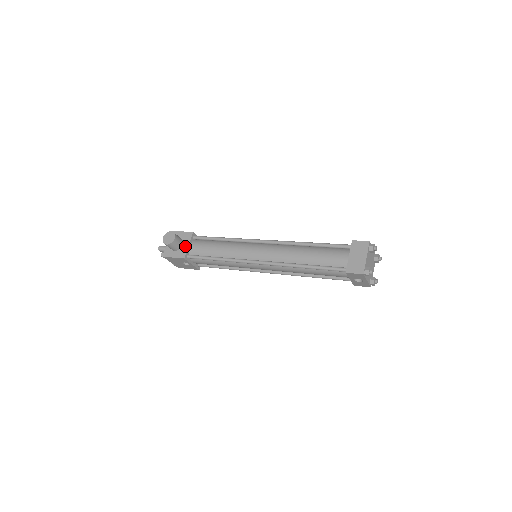
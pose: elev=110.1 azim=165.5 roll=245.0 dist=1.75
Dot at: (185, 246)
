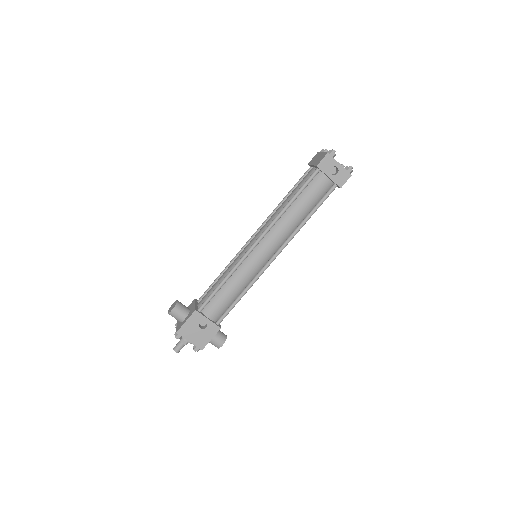
Dot at: (192, 307)
